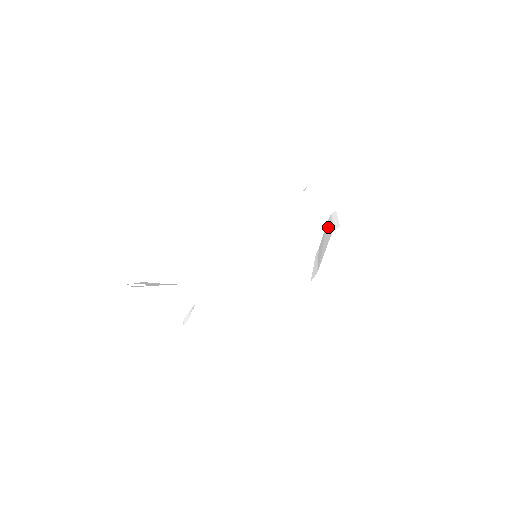
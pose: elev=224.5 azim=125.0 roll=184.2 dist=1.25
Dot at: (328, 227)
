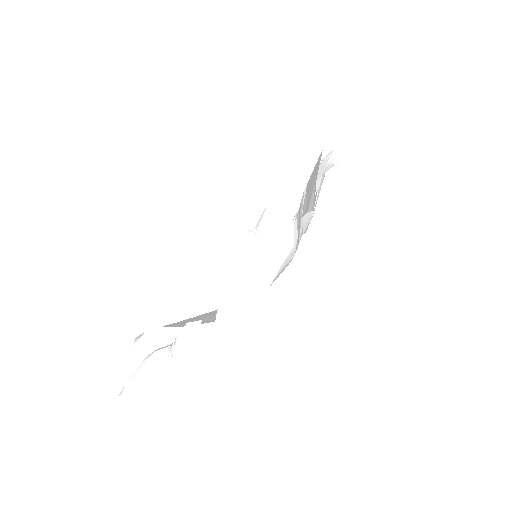
Dot at: (274, 218)
